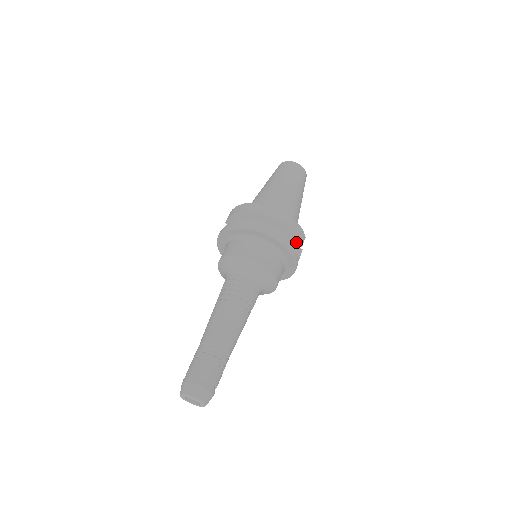
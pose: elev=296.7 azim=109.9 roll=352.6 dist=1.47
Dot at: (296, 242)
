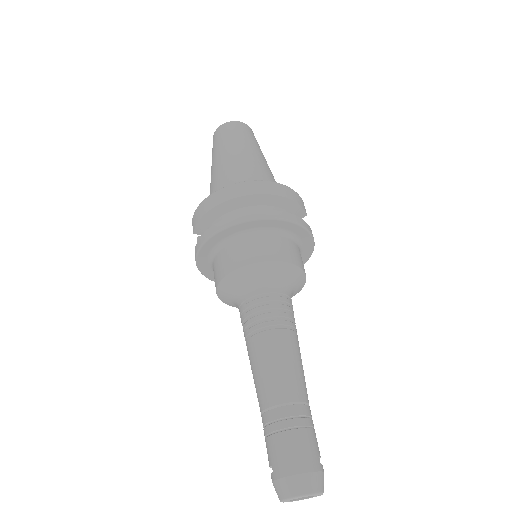
Dot at: (299, 213)
